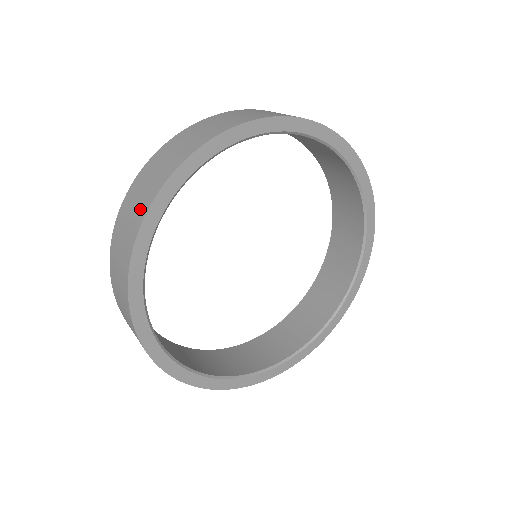
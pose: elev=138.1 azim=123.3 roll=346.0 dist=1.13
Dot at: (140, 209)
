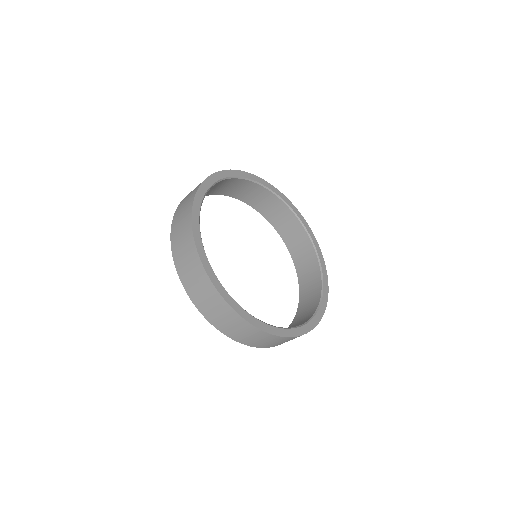
Dot at: (187, 210)
